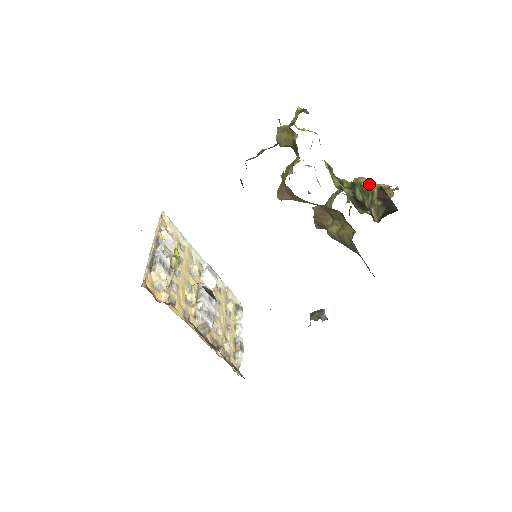
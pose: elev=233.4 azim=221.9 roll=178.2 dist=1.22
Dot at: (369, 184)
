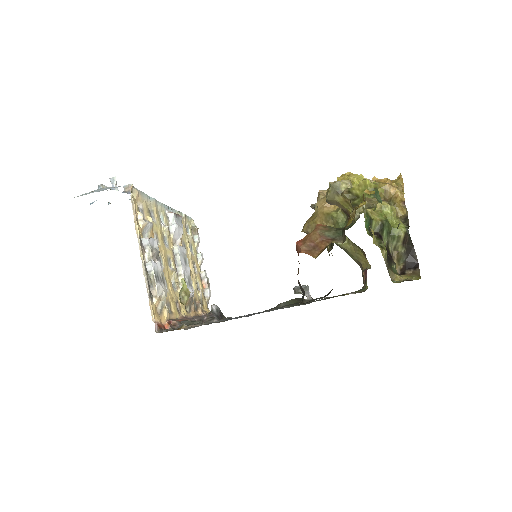
Dot at: (392, 213)
